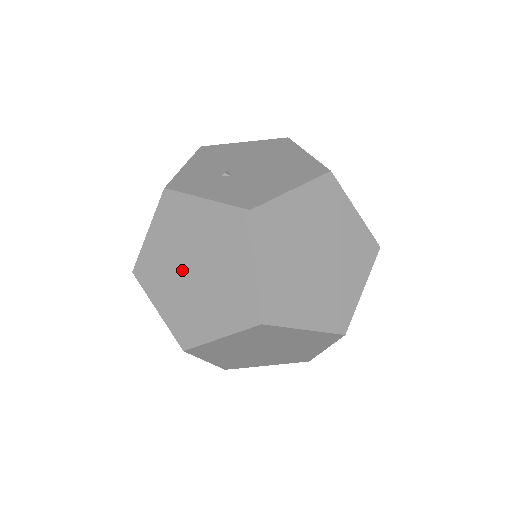
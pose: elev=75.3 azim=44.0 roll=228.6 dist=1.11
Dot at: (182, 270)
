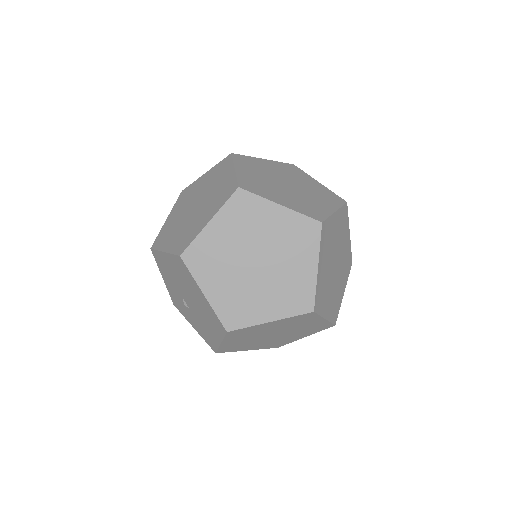
Dot at: occluded
